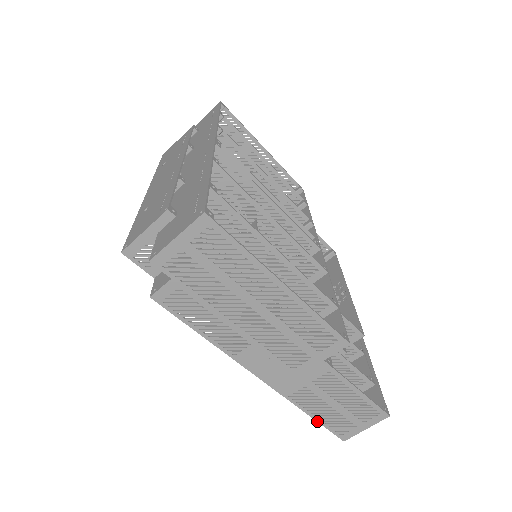
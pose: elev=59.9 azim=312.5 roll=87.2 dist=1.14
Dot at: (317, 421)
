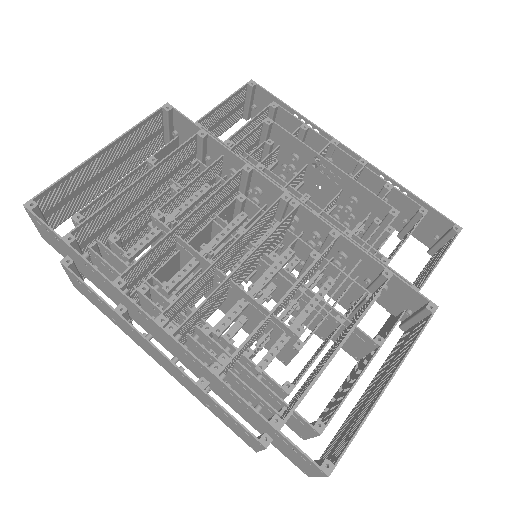
Dot at: occluded
